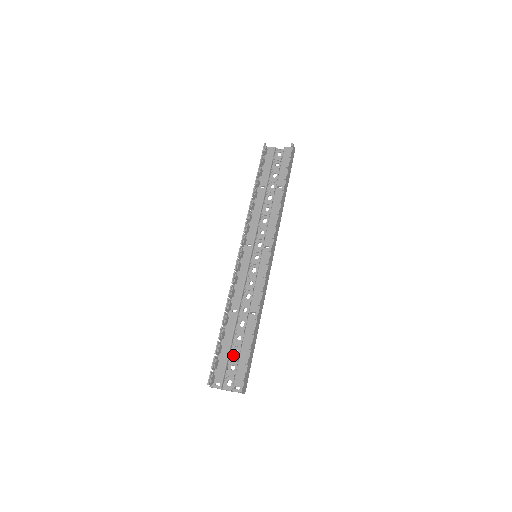
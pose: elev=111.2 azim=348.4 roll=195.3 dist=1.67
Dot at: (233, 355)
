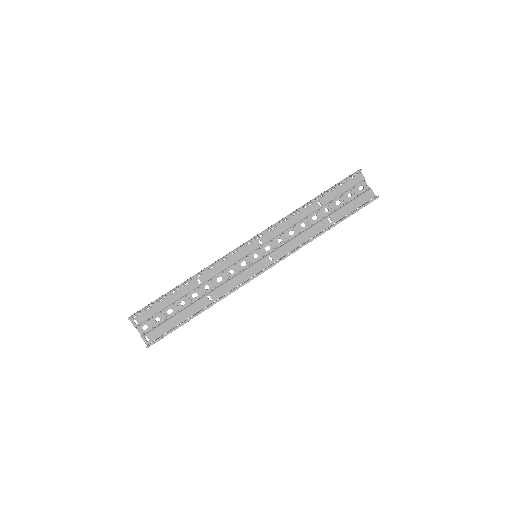
Dot at: (166, 311)
